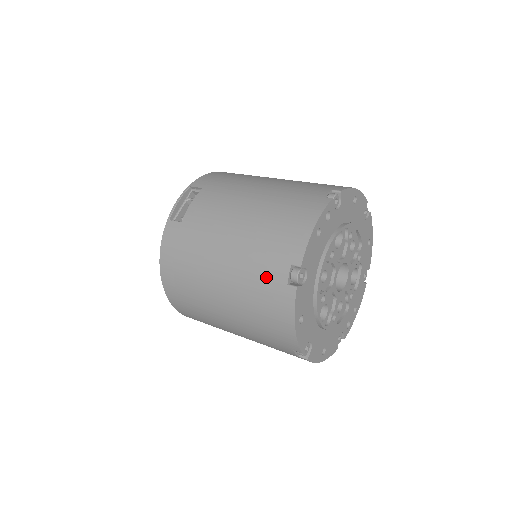
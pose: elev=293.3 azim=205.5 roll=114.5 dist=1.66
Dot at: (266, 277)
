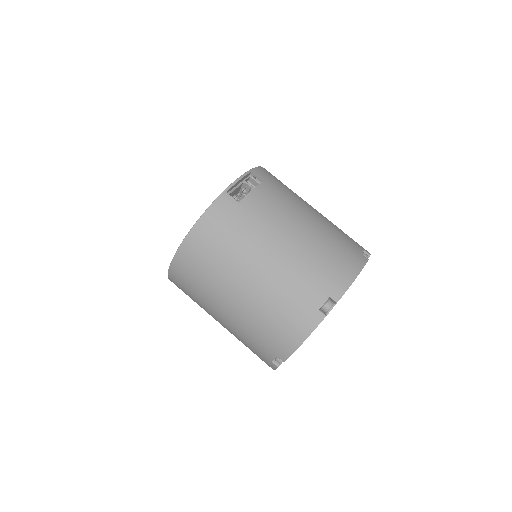
Dot at: (303, 294)
